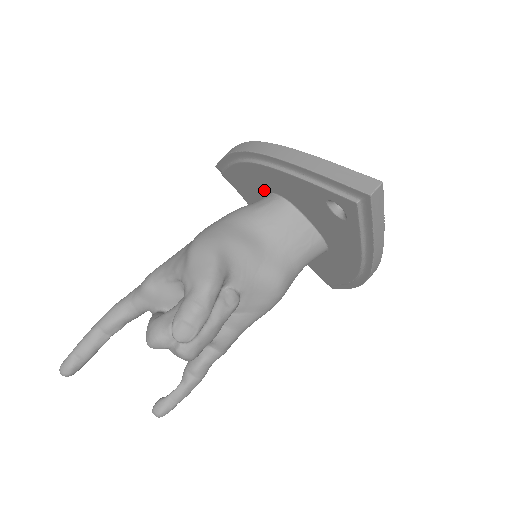
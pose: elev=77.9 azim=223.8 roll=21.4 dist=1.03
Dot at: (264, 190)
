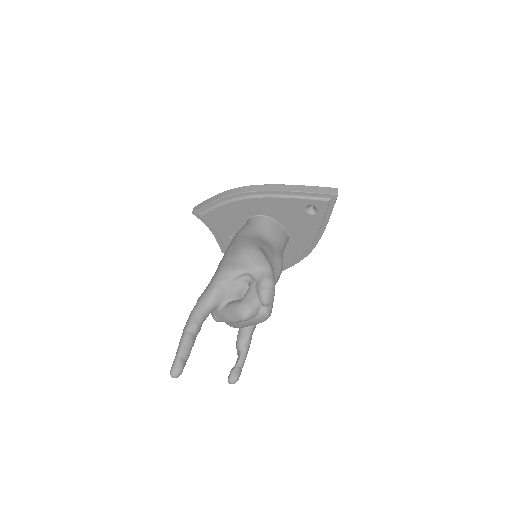
Dot at: (247, 216)
